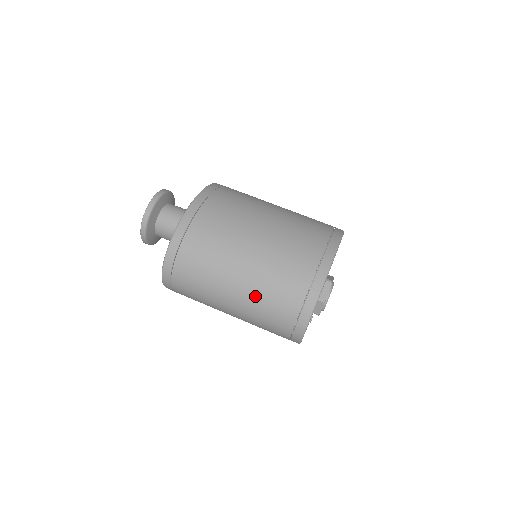
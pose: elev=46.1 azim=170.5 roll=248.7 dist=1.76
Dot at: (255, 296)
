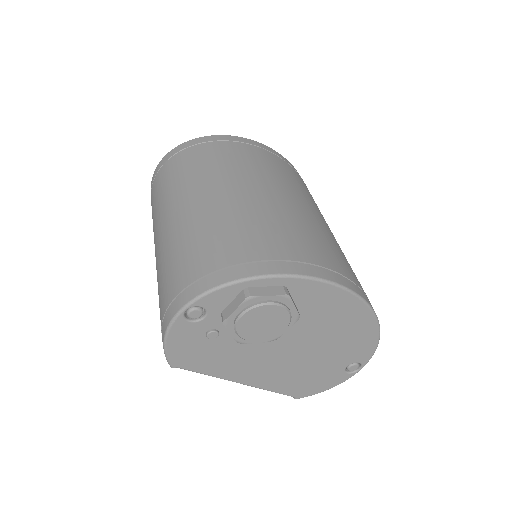
Dot at: (193, 224)
